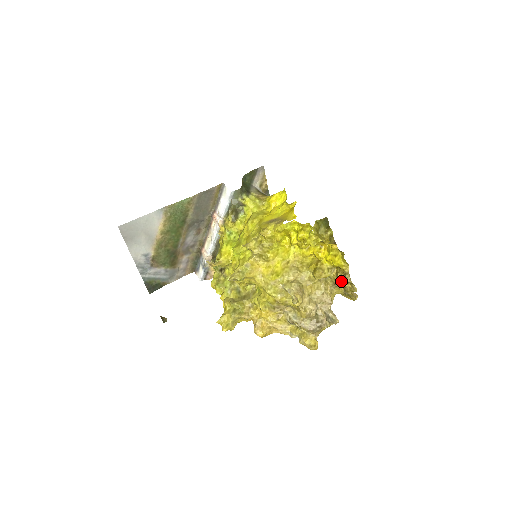
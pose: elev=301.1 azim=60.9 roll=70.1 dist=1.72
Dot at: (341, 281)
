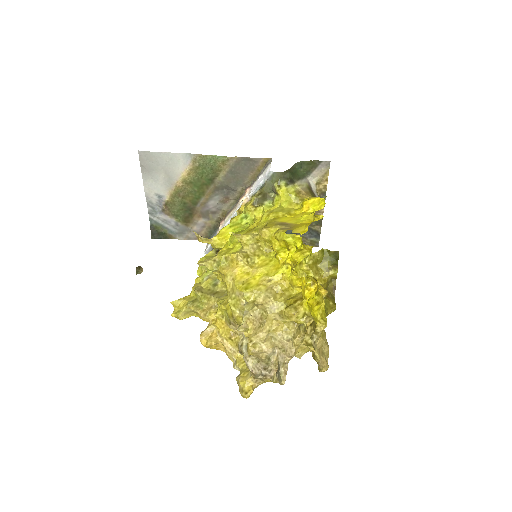
Dot at: (305, 337)
